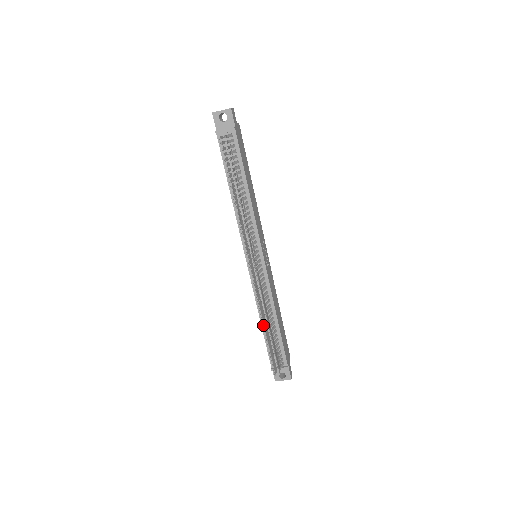
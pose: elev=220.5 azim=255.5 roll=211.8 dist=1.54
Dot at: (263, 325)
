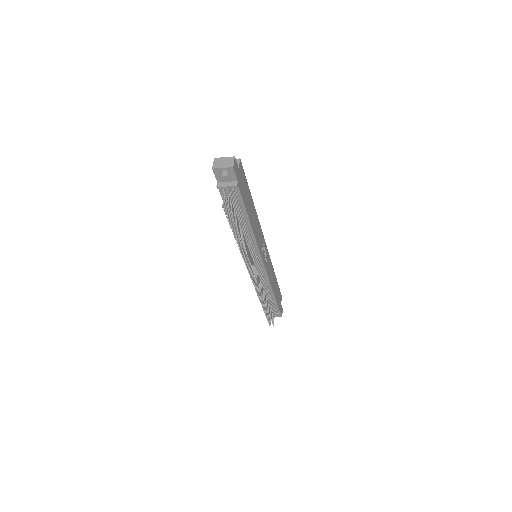
Dot at: occluded
